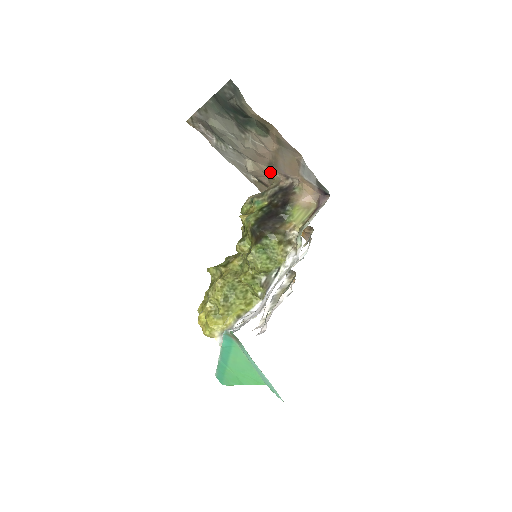
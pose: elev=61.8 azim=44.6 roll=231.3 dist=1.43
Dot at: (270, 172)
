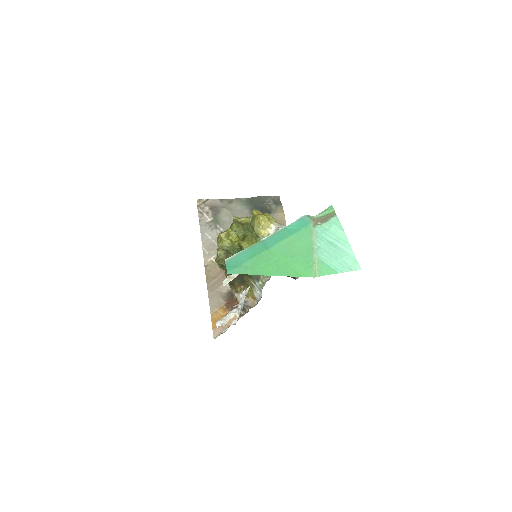
Dot at: occluded
